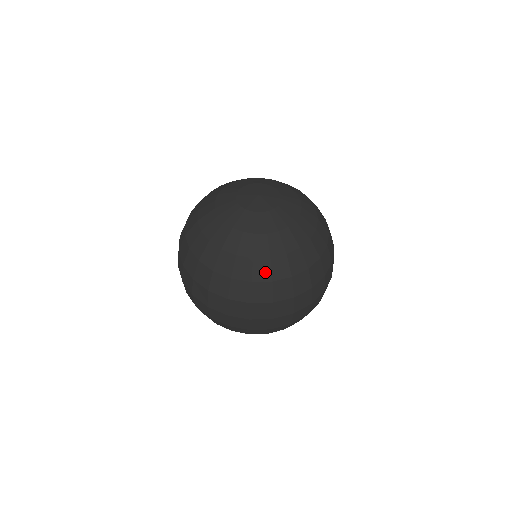
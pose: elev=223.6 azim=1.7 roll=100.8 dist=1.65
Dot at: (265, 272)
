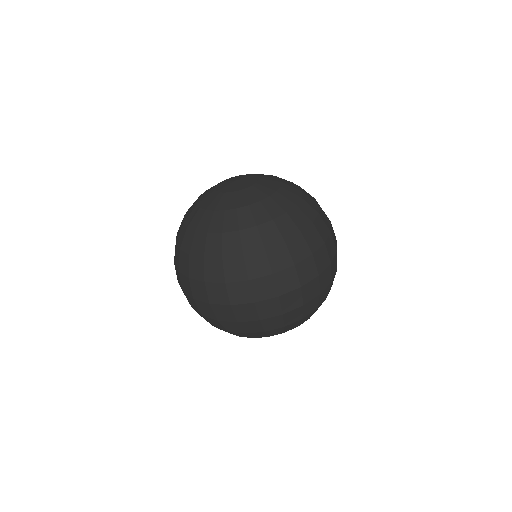
Dot at: (290, 227)
